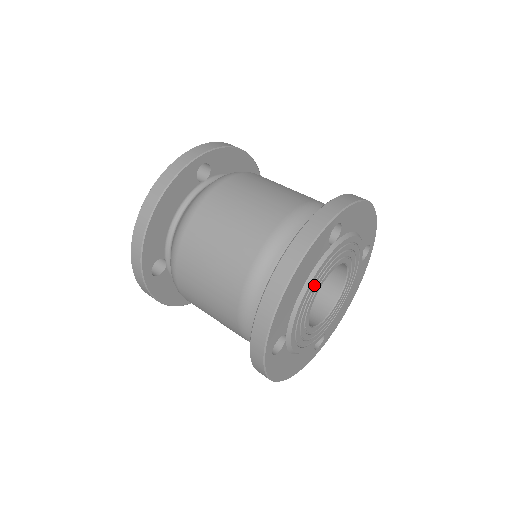
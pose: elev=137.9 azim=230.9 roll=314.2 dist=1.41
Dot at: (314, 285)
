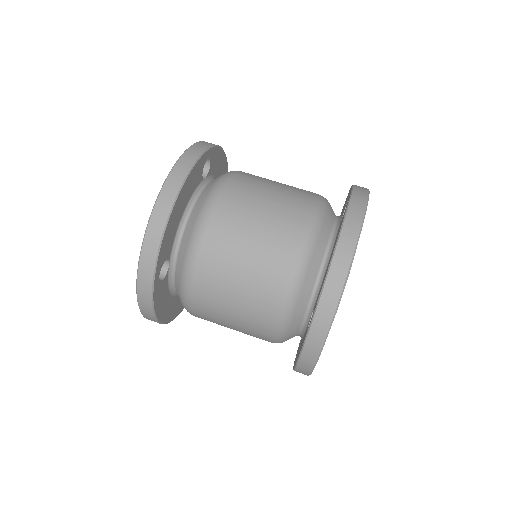
Dot at: occluded
